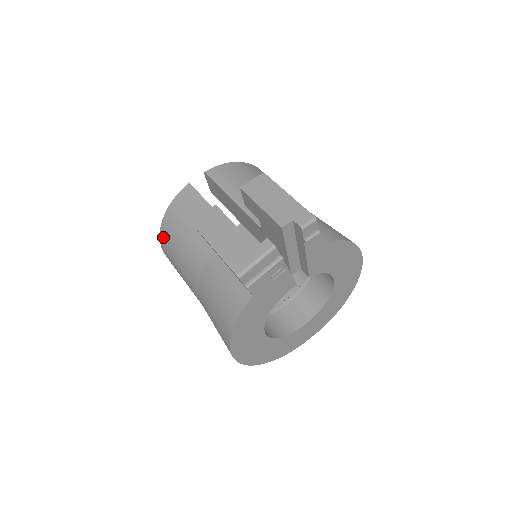
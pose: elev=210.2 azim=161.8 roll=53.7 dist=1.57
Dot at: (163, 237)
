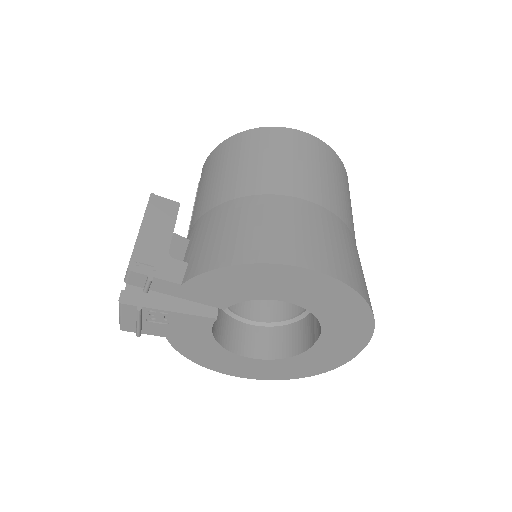
Dot at: occluded
